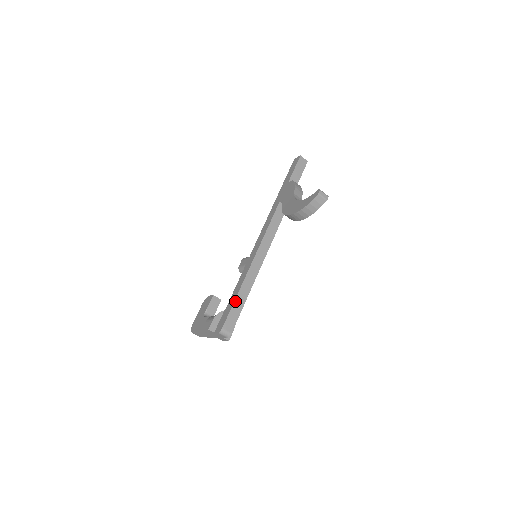
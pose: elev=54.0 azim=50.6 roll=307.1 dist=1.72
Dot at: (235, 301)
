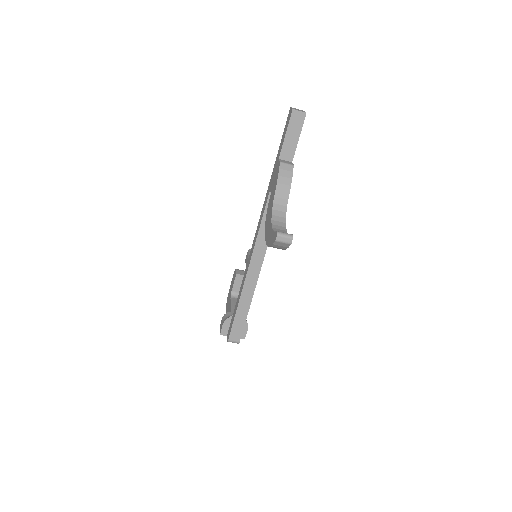
Dot at: (236, 314)
